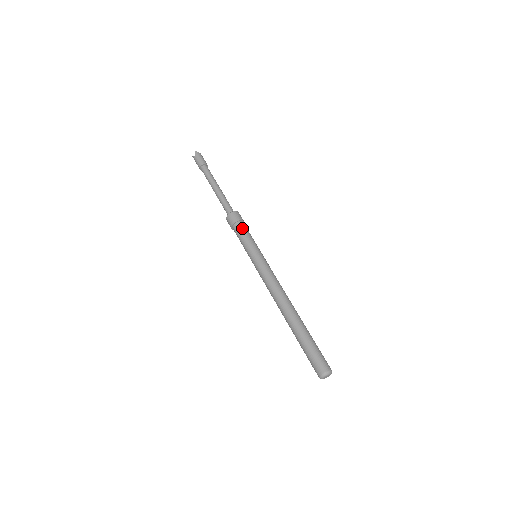
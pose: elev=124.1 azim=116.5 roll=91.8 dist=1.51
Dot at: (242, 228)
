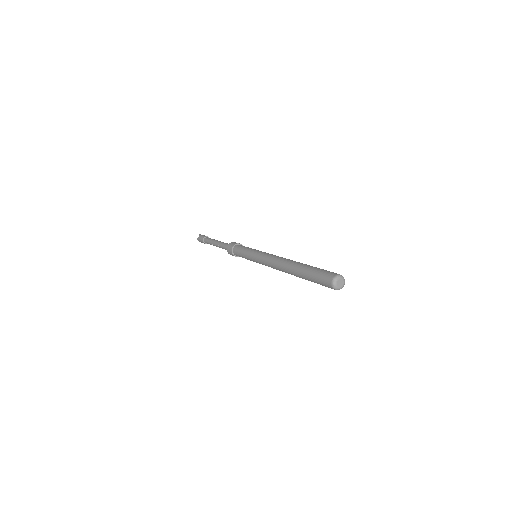
Dot at: (241, 246)
